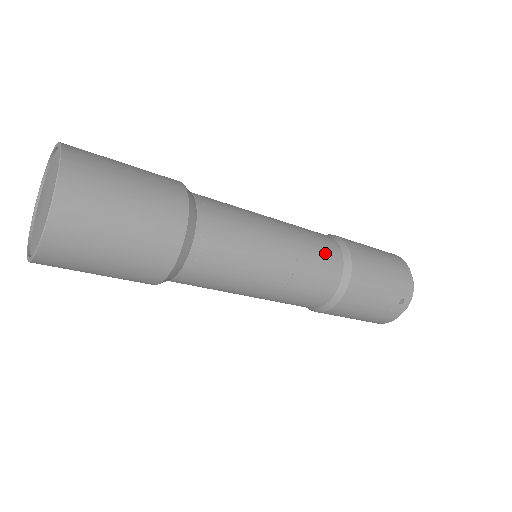
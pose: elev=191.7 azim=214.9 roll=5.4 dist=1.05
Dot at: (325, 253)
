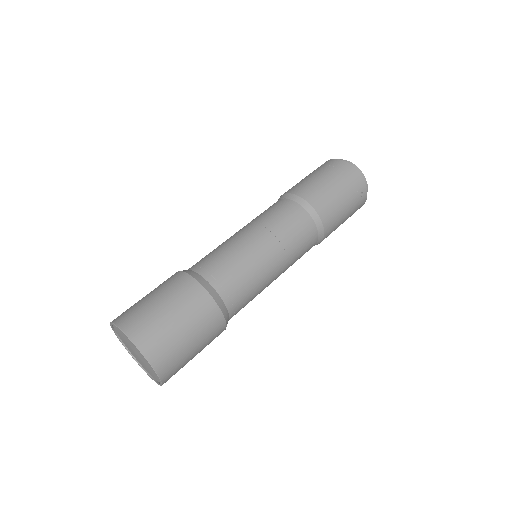
Dot at: (295, 222)
